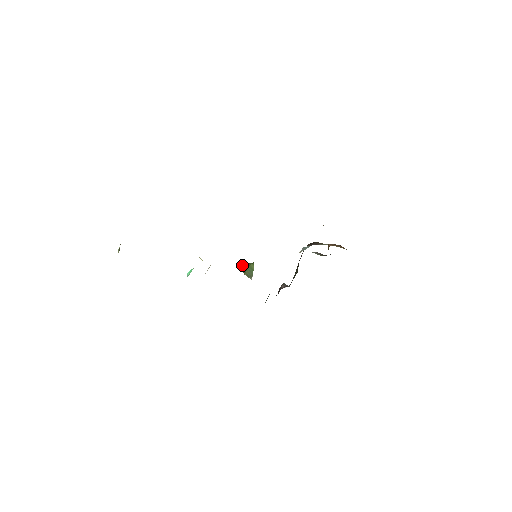
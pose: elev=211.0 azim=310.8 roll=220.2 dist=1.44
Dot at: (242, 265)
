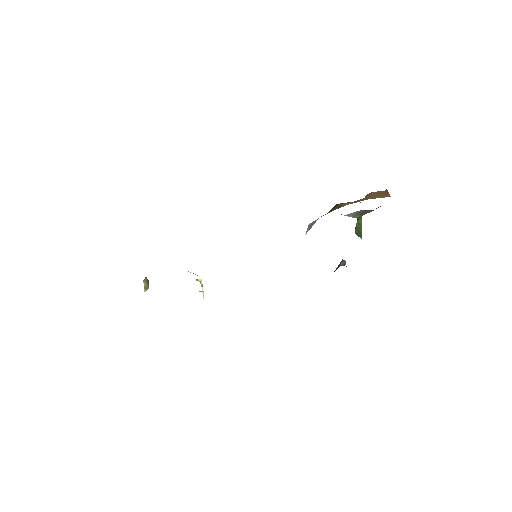
Dot at: (357, 219)
